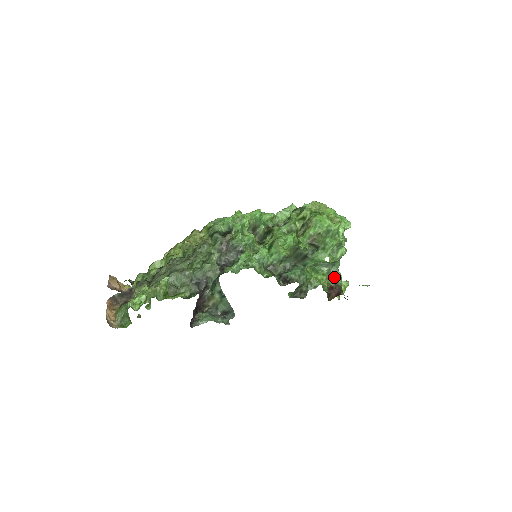
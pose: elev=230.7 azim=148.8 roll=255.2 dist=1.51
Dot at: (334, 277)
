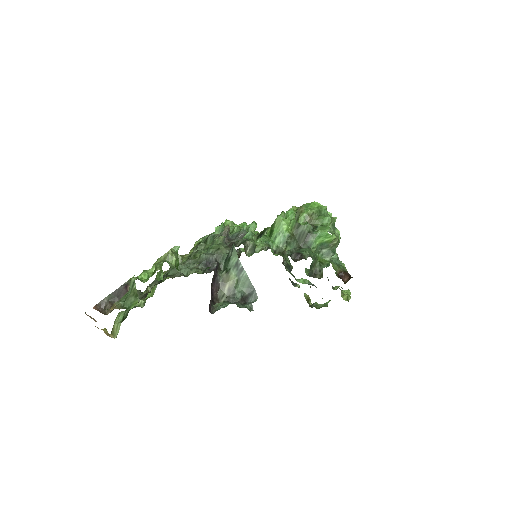
Dot at: (339, 265)
